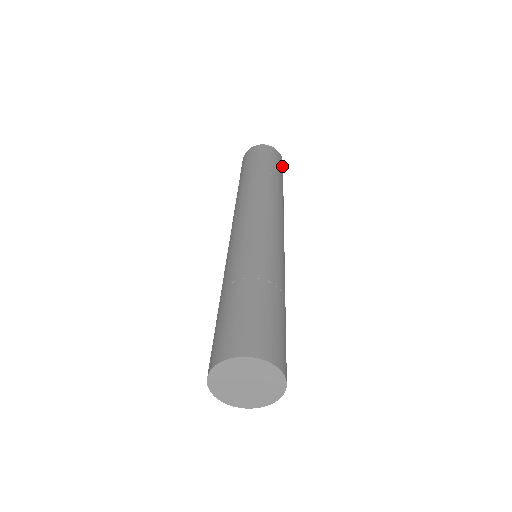
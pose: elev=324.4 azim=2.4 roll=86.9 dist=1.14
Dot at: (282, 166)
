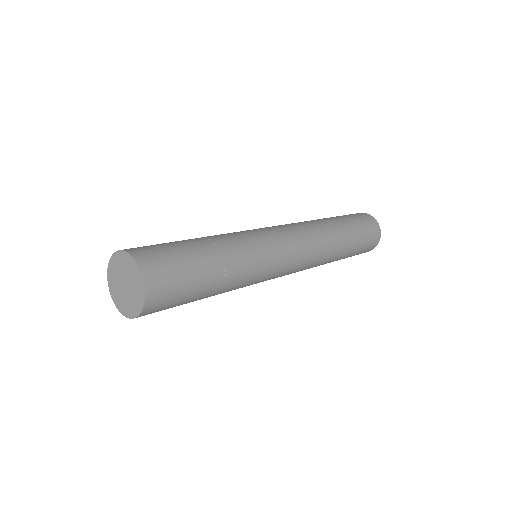
Dot at: (372, 239)
